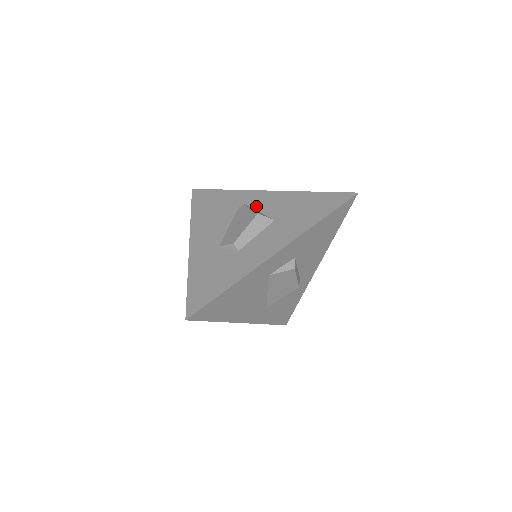
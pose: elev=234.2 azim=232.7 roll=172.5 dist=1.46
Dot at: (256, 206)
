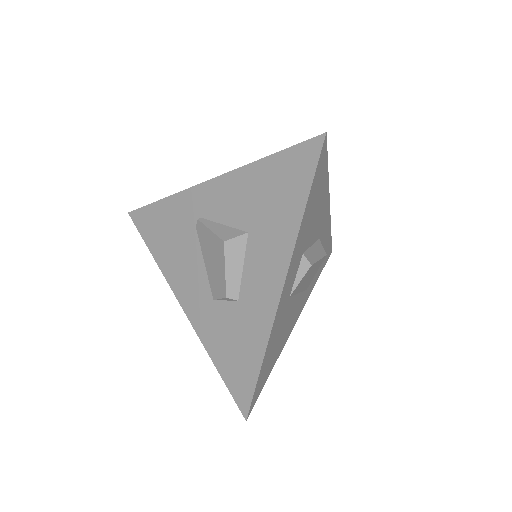
Dot at: (213, 215)
